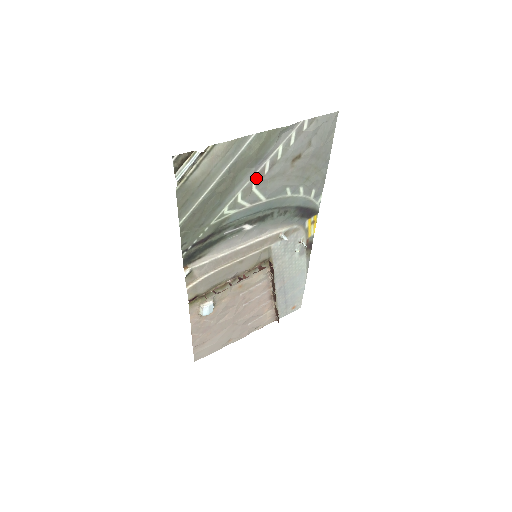
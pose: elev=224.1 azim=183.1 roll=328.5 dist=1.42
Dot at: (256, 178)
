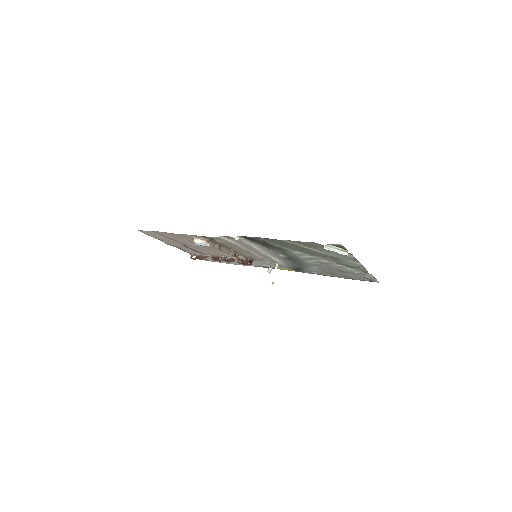
Dot at: (326, 262)
